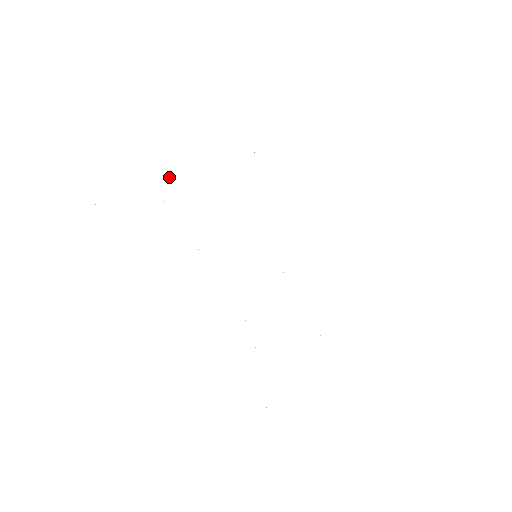
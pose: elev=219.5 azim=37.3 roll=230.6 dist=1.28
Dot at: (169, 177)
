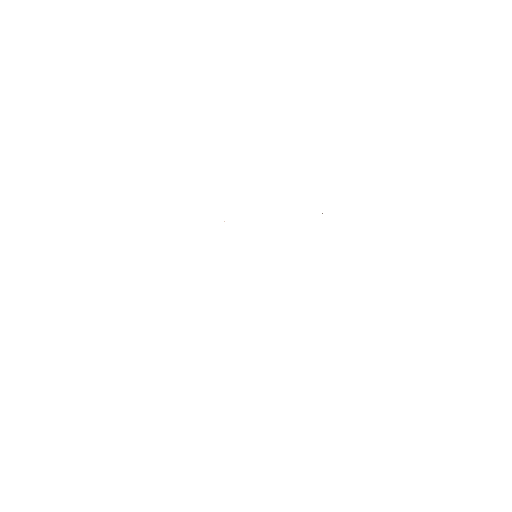
Dot at: occluded
